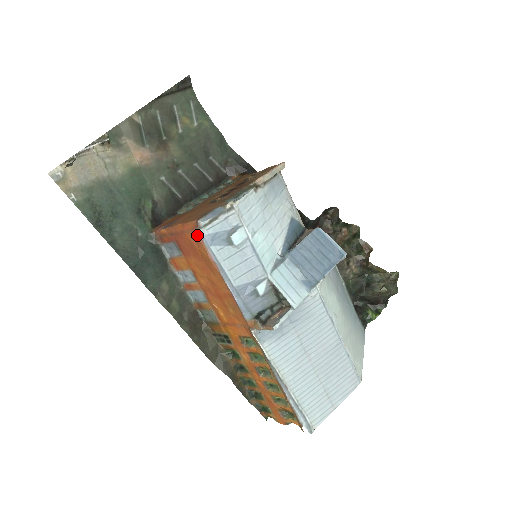
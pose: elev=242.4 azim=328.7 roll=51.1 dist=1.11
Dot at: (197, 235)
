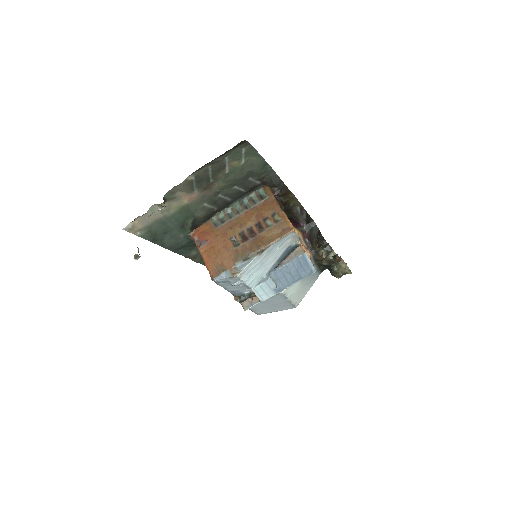
Dot at: (211, 279)
